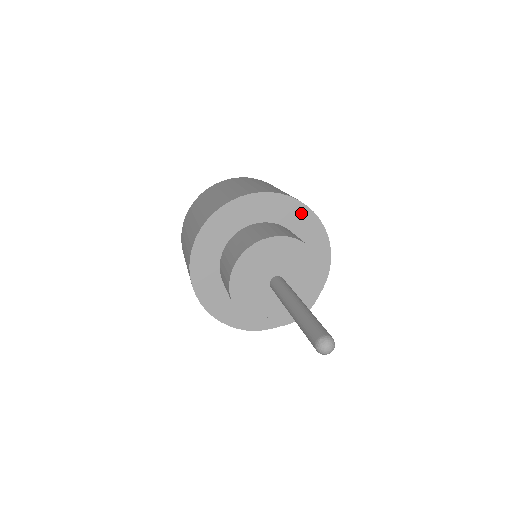
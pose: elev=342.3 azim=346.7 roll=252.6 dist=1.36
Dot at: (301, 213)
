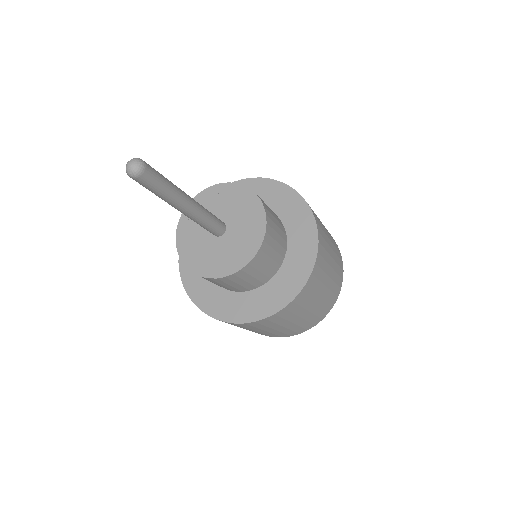
Dot at: (289, 197)
